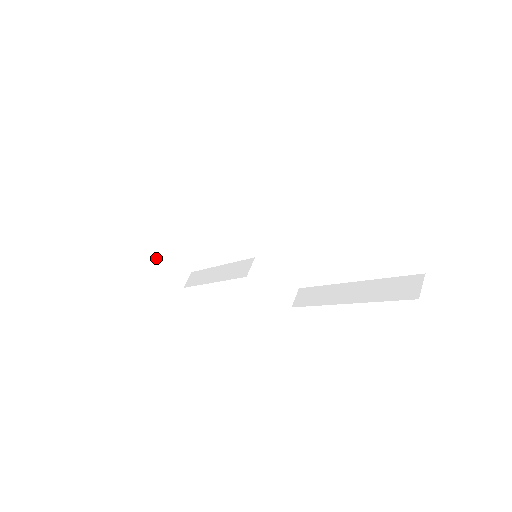
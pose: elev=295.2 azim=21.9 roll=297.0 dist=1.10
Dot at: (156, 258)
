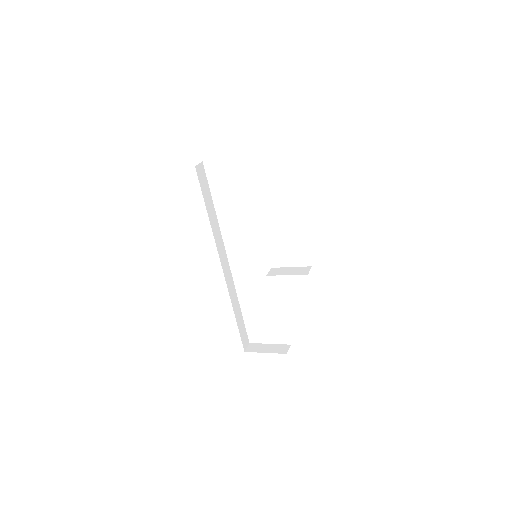
Dot at: (262, 347)
